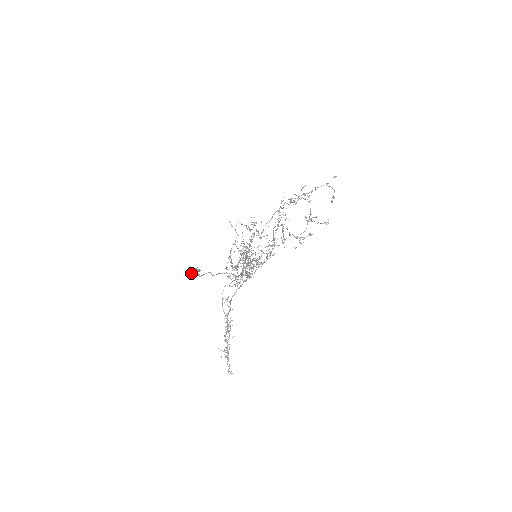
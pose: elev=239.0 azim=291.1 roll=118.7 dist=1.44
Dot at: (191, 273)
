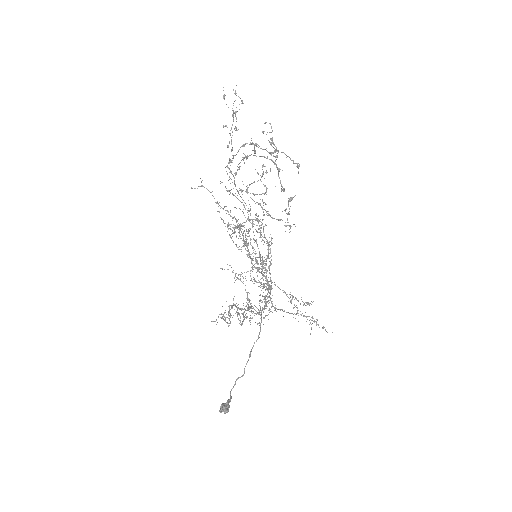
Dot at: (224, 412)
